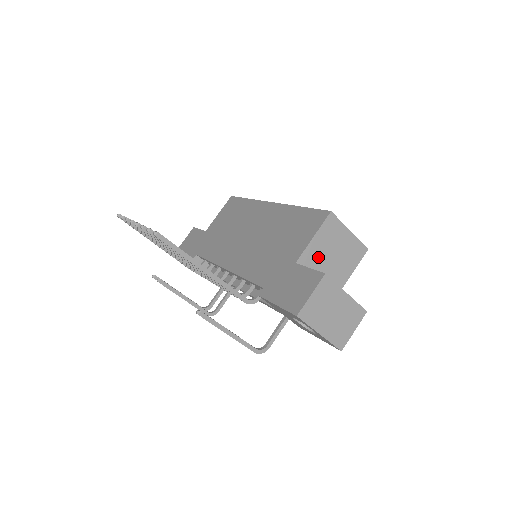
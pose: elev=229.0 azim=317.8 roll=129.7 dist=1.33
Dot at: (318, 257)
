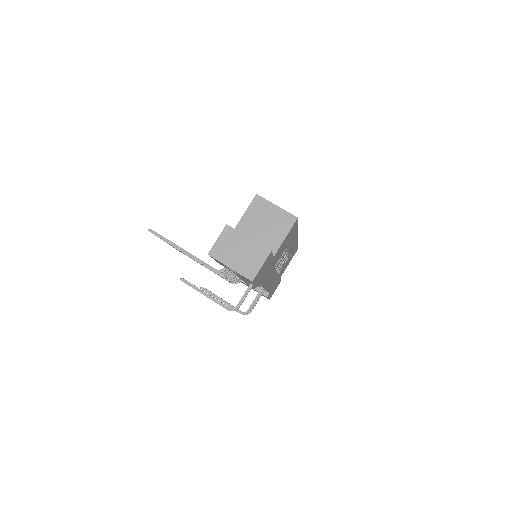
Dot at: (251, 227)
